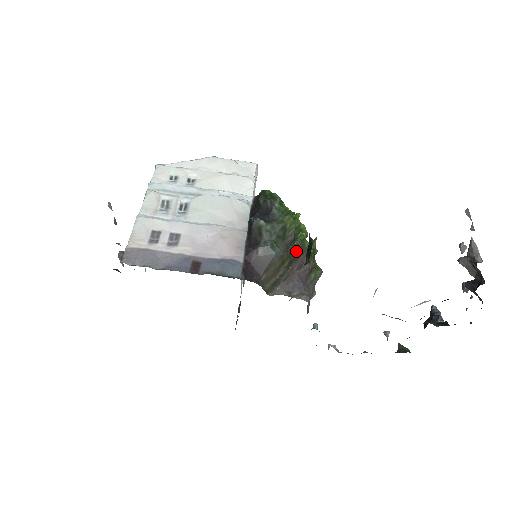
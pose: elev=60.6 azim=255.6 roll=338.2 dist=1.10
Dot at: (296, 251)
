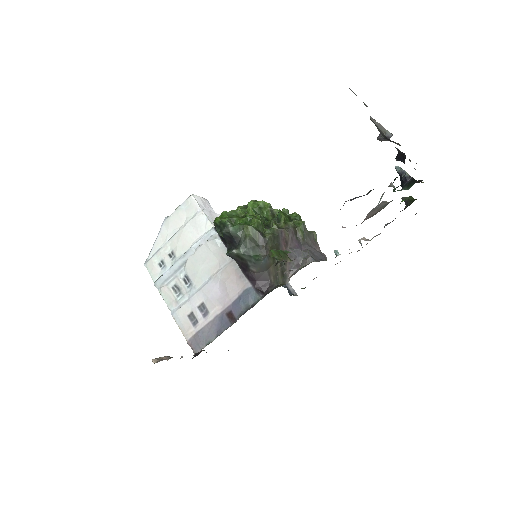
Dot at: (273, 241)
